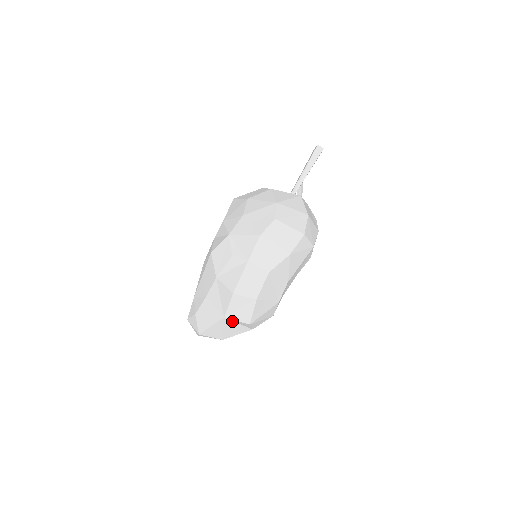
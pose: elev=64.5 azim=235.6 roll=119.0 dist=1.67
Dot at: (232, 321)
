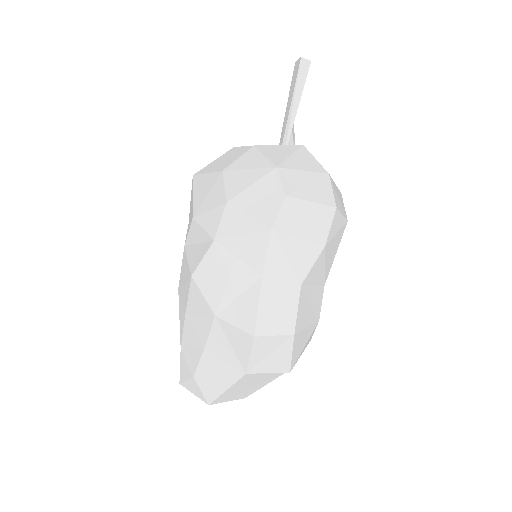
Dot at: (258, 373)
